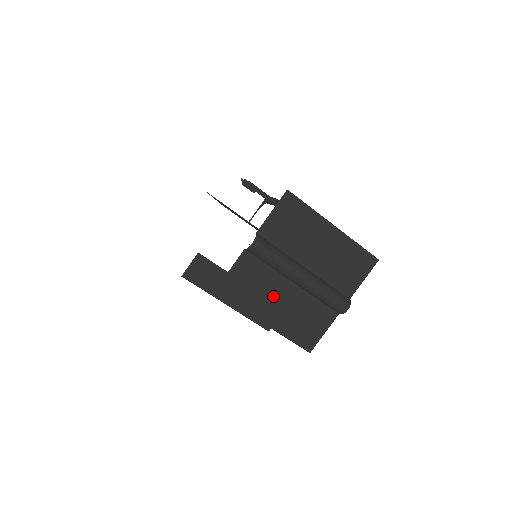
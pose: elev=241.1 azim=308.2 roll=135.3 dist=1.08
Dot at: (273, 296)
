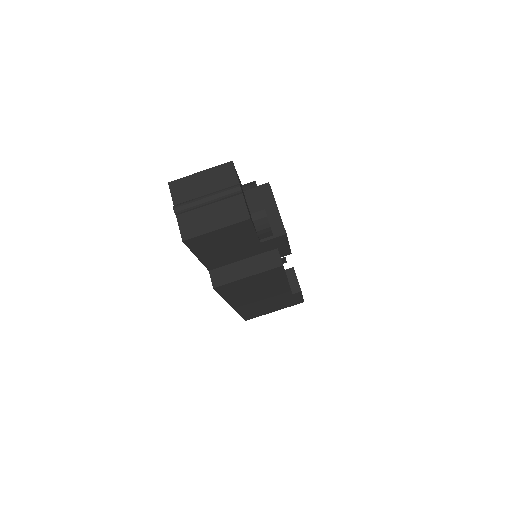
Dot at: (207, 217)
